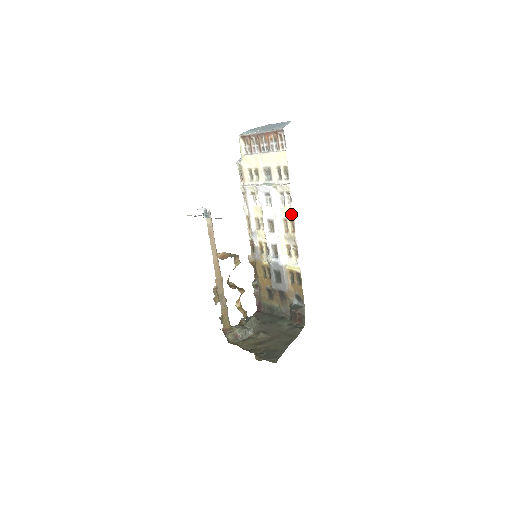
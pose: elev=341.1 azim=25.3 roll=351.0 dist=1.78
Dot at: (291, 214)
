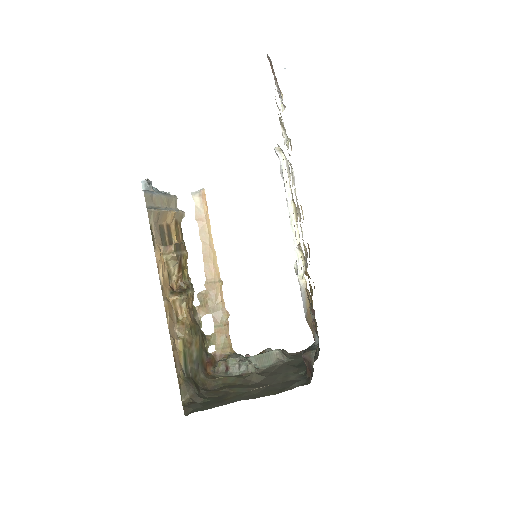
Dot at: occluded
